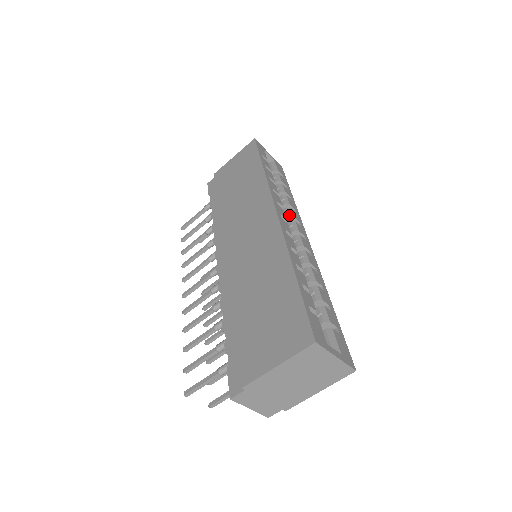
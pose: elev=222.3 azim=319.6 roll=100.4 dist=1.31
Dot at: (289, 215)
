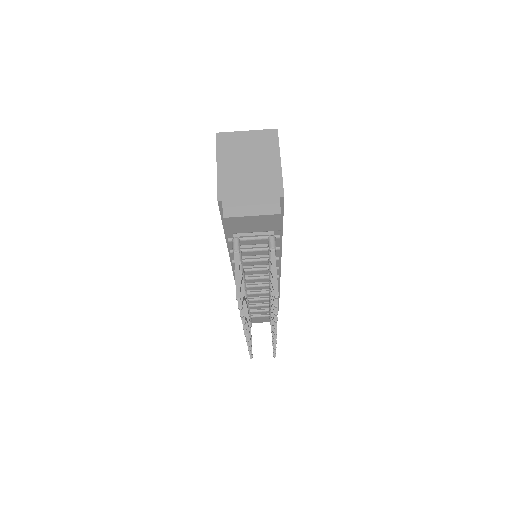
Dot at: occluded
